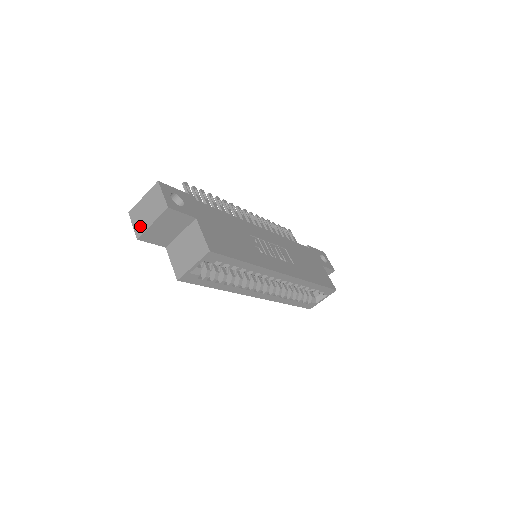
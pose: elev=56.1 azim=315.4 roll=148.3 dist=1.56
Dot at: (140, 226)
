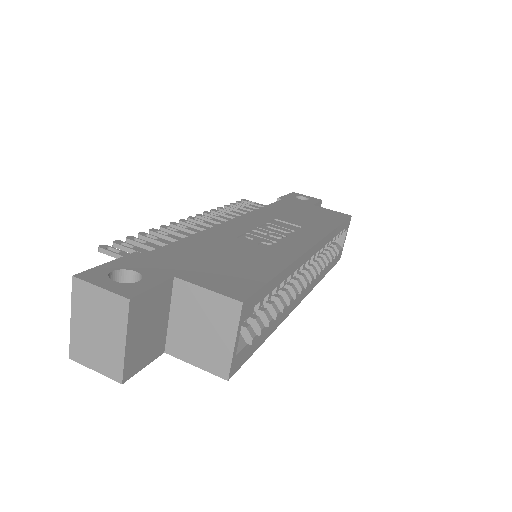
Dot at: (108, 362)
